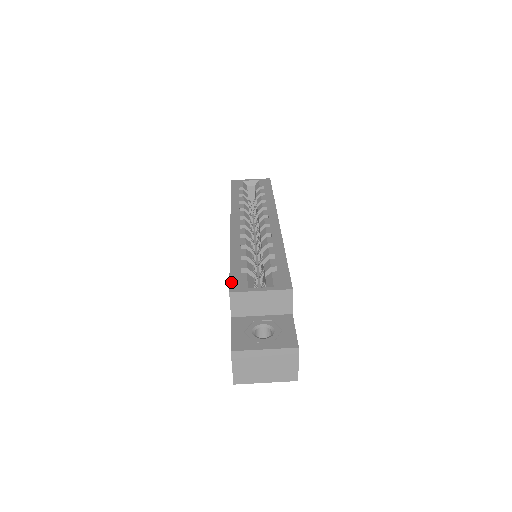
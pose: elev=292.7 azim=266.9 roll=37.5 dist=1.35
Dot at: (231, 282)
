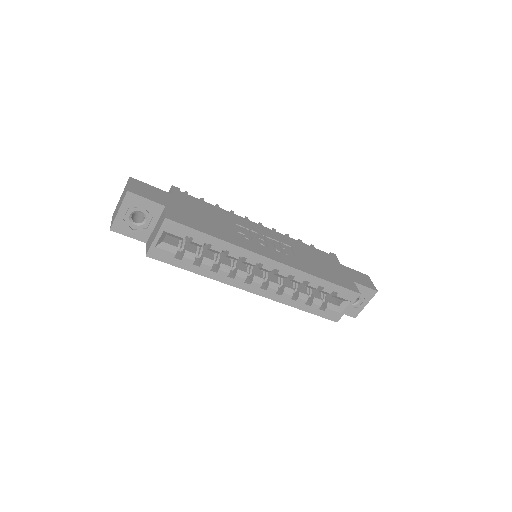
Dot at: (329, 319)
